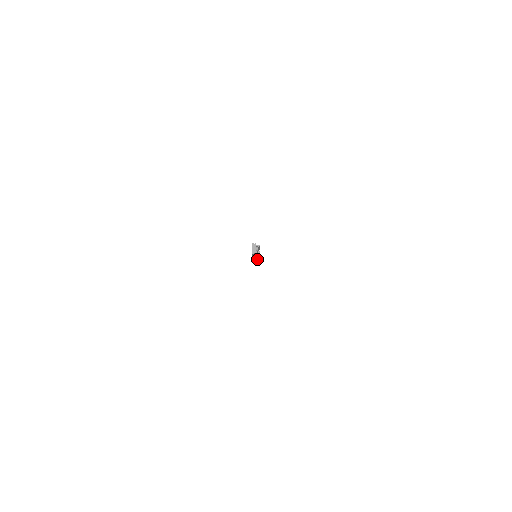
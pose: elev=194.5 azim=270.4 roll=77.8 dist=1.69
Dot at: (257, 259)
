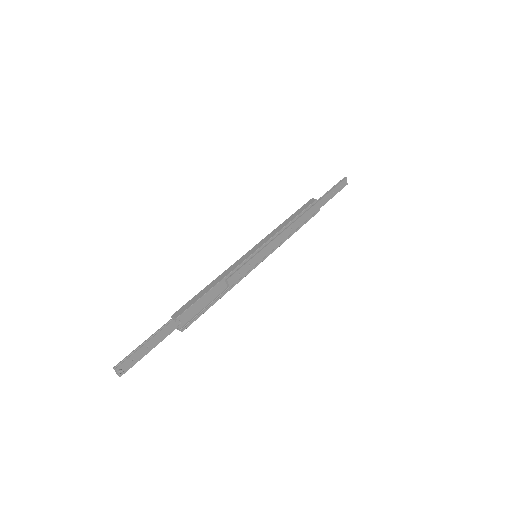
Dot at: (188, 324)
